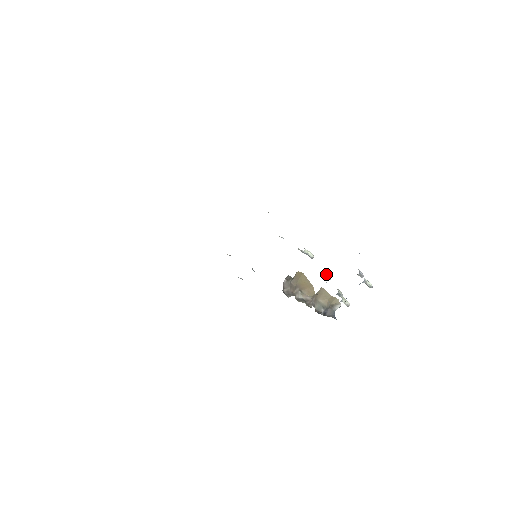
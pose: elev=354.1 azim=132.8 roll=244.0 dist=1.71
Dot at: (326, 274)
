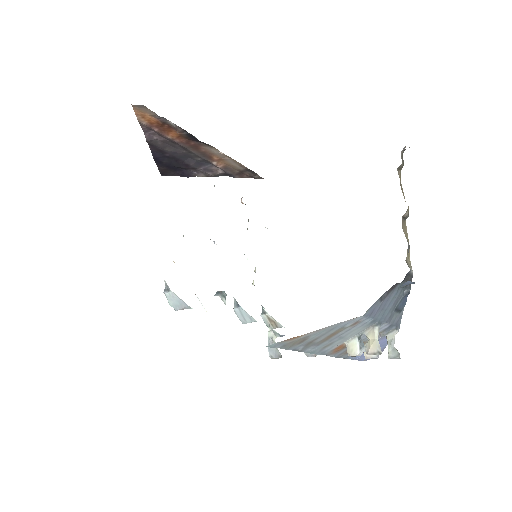
Dot at: (315, 356)
